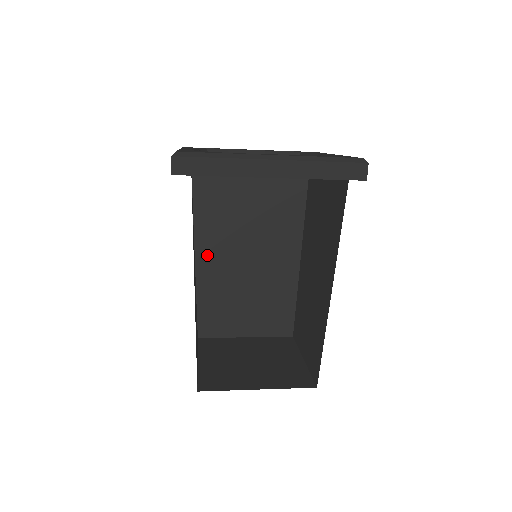
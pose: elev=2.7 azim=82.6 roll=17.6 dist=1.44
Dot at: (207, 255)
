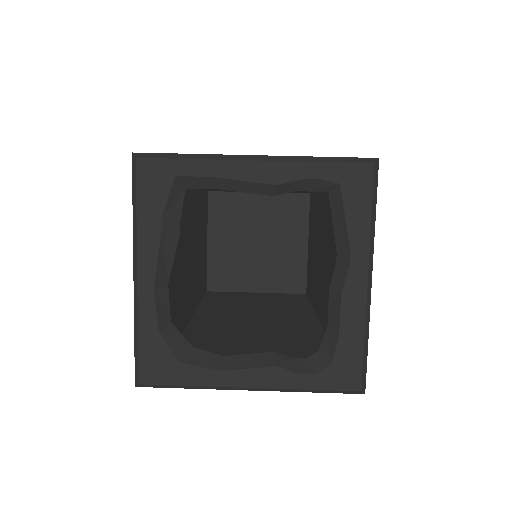
Dot at: occluded
